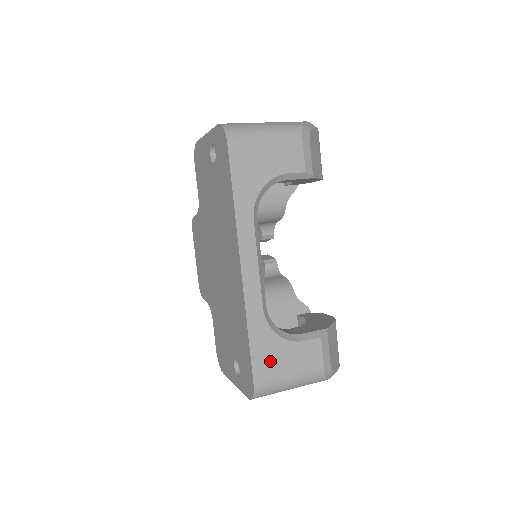
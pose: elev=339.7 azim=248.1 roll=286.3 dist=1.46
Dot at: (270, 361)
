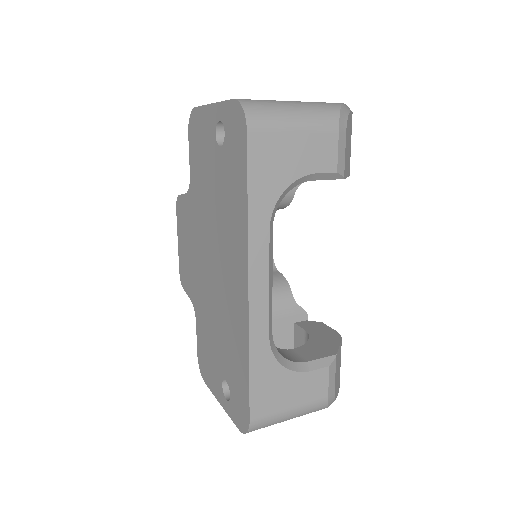
Dot at: (271, 395)
